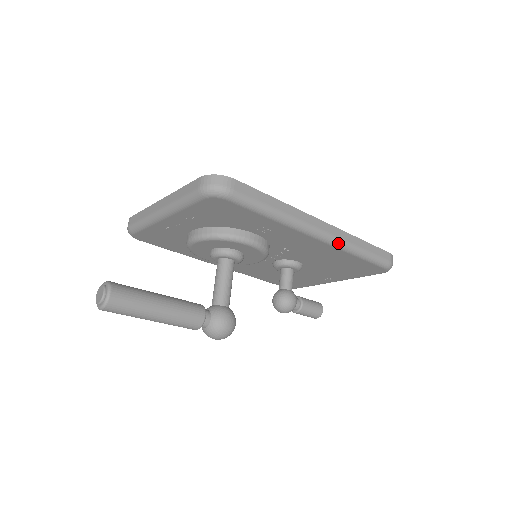
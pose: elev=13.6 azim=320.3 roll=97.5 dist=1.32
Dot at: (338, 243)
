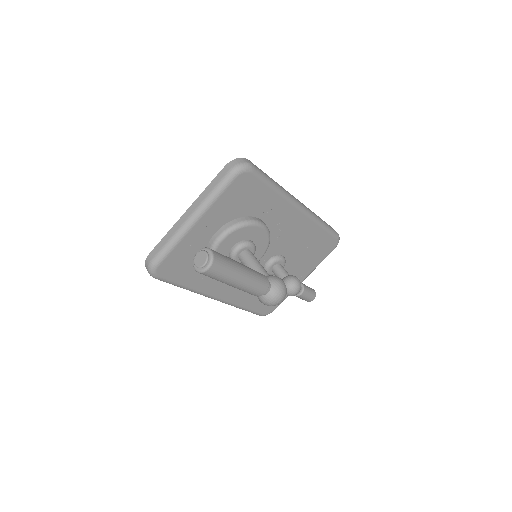
Dot at: (311, 214)
